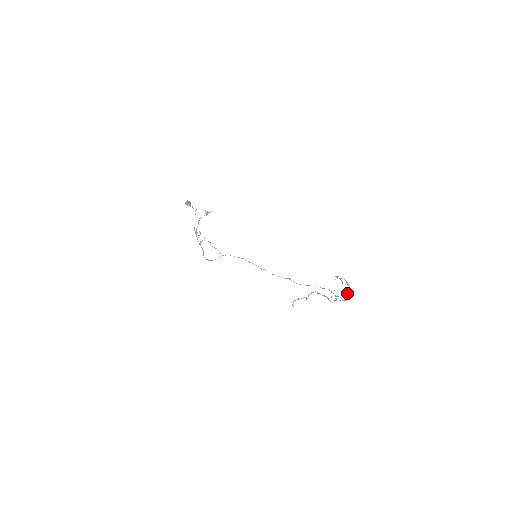
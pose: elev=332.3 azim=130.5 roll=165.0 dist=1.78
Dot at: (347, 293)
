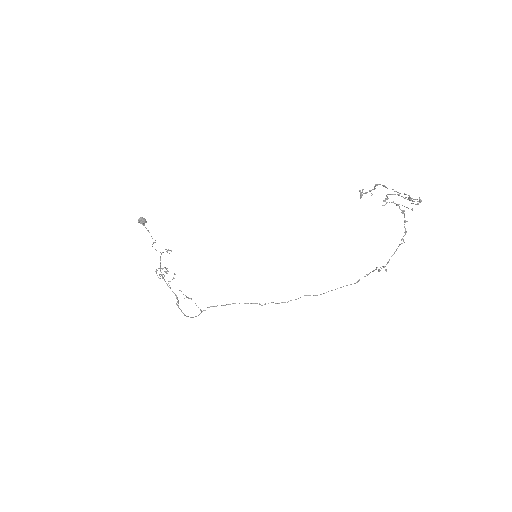
Dot at: (403, 236)
